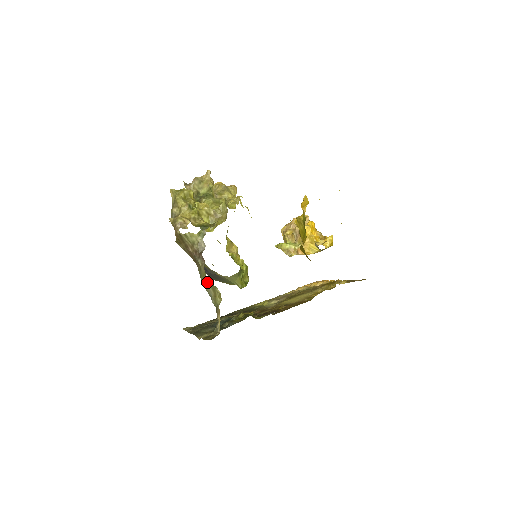
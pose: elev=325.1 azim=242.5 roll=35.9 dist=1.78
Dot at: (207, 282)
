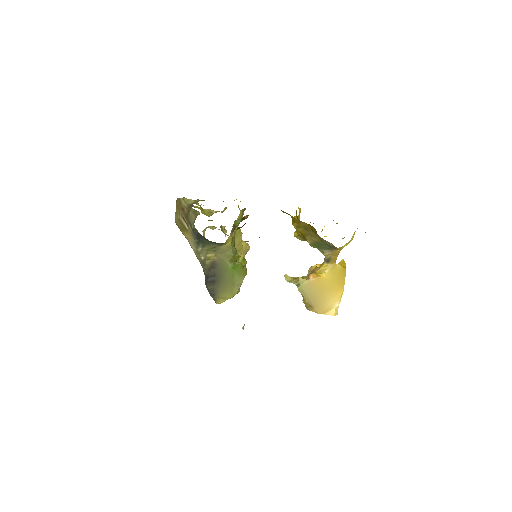
Dot at: (191, 212)
